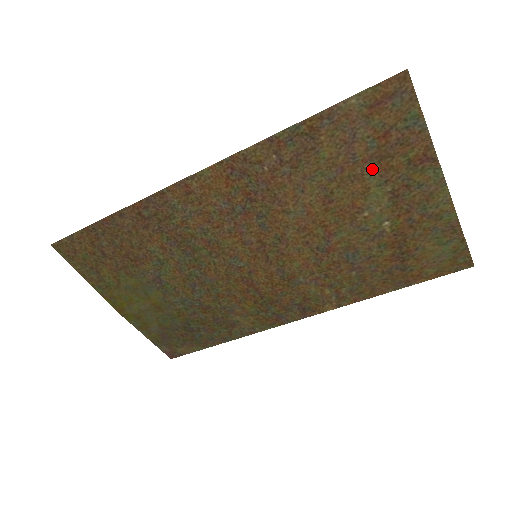
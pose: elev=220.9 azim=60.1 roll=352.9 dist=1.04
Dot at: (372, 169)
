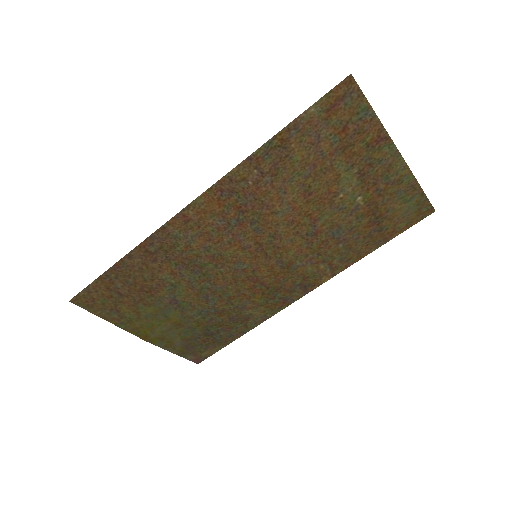
Dot at: (339, 159)
